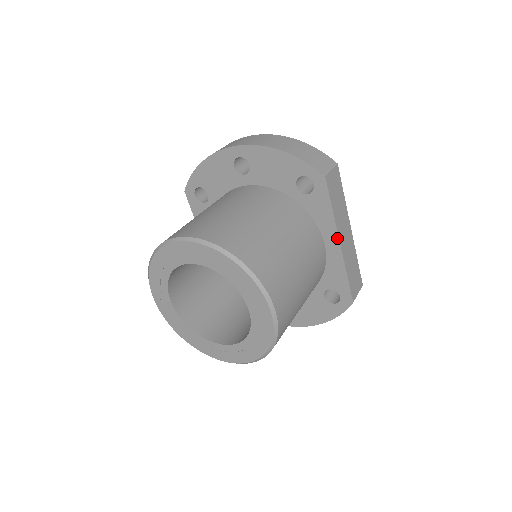
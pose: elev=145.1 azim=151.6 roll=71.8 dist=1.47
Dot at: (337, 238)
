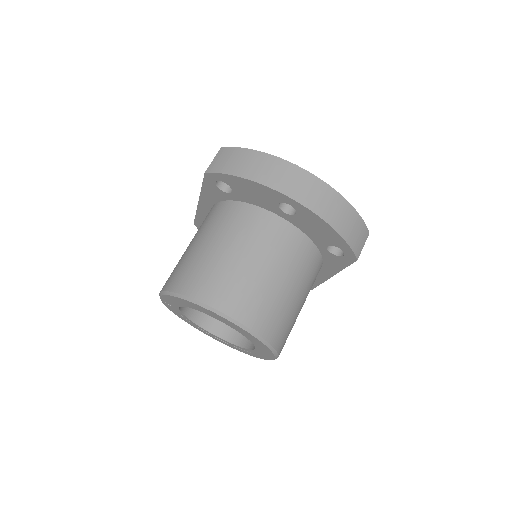
Dot at: (332, 275)
